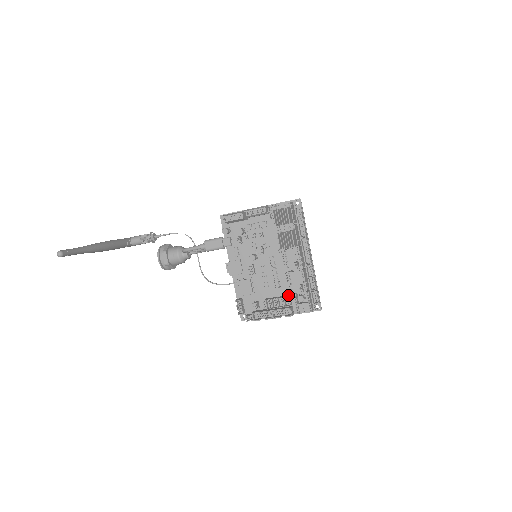
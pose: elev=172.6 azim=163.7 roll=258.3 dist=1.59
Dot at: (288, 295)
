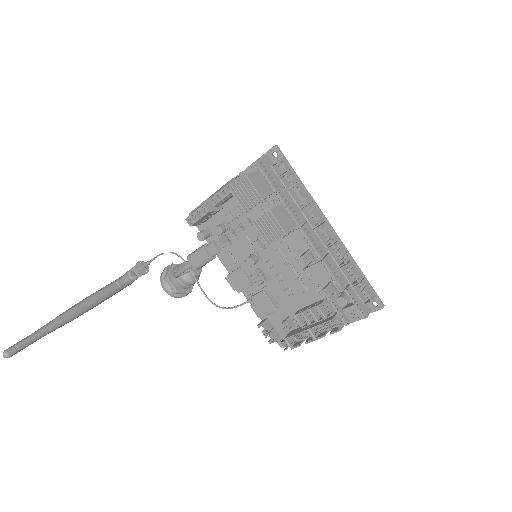
Dot at: occluded
